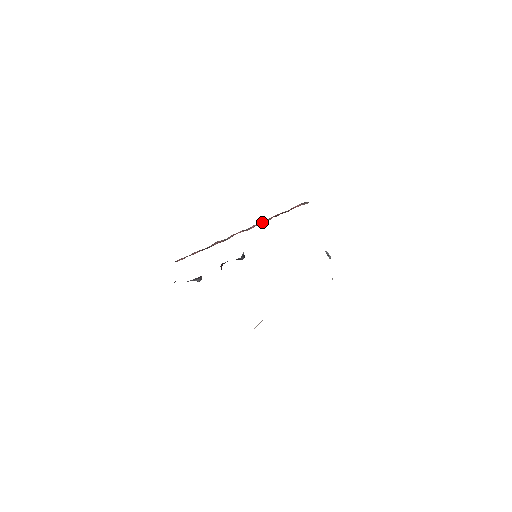
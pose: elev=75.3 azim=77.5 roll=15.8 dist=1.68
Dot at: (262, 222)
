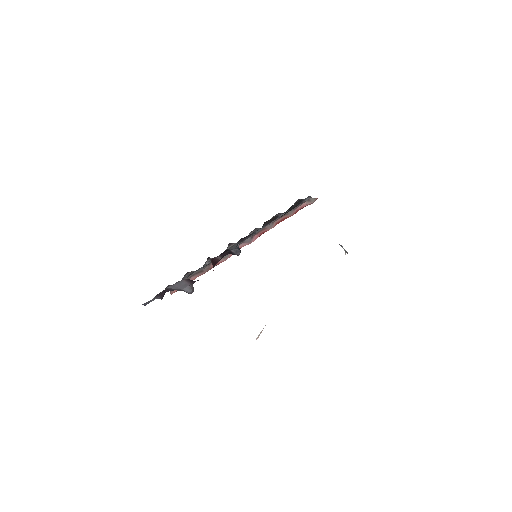
Dot at: occluded
